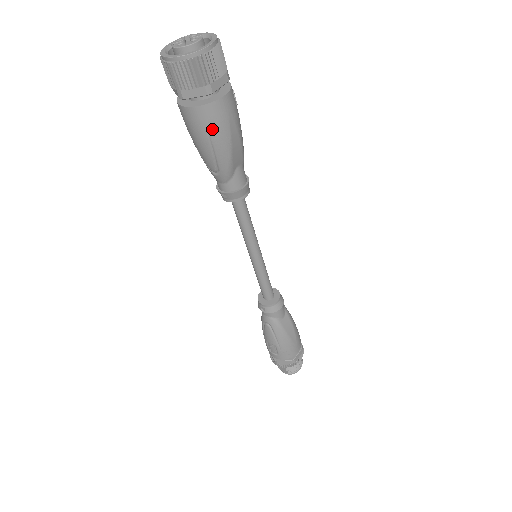
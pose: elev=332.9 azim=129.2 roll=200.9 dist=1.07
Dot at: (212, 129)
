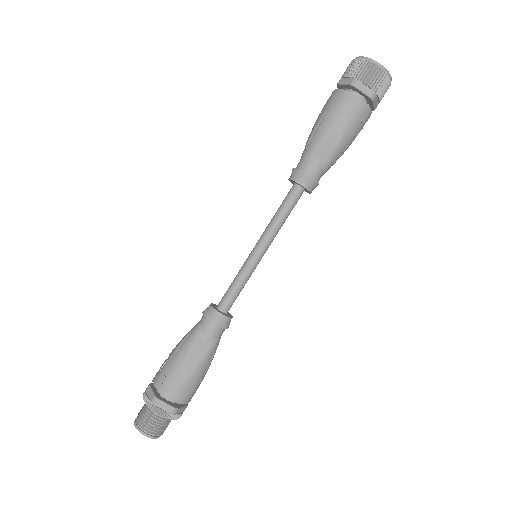
Dot at: (332, 108)
